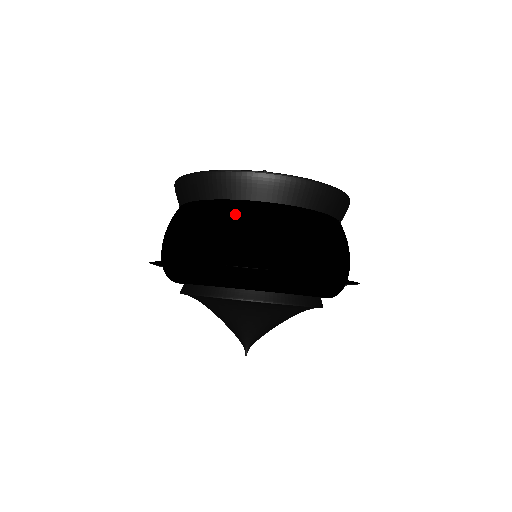
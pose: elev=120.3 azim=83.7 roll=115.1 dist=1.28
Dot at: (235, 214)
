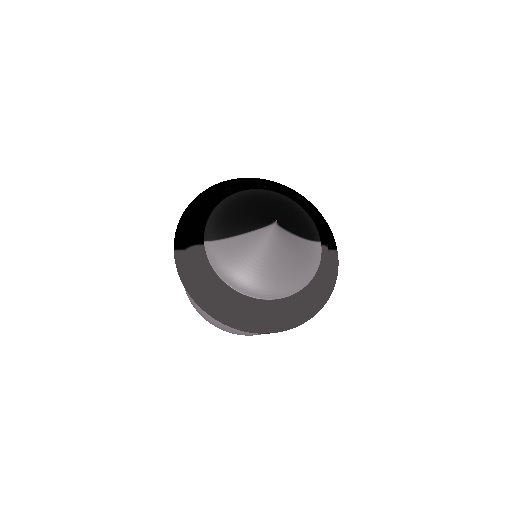
Dot at: occluded
